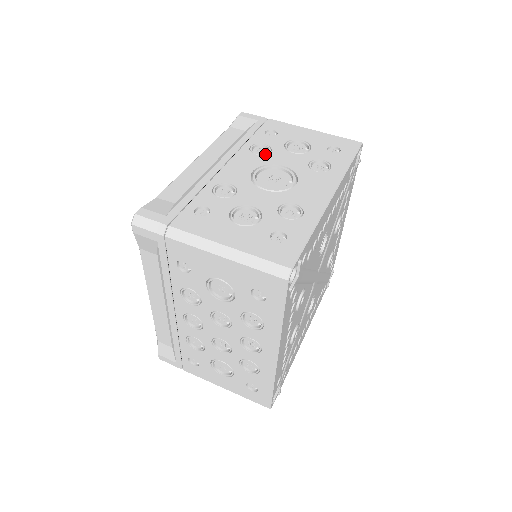
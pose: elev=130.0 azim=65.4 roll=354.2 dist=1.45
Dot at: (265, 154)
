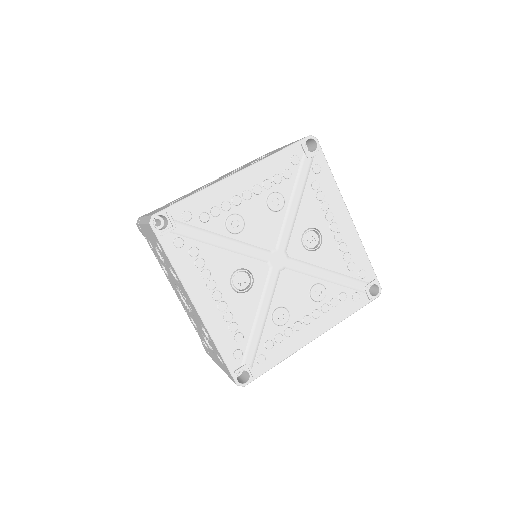
Dot at: occluded
